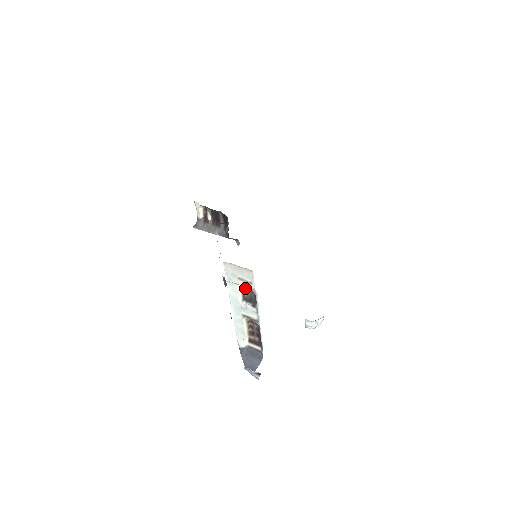
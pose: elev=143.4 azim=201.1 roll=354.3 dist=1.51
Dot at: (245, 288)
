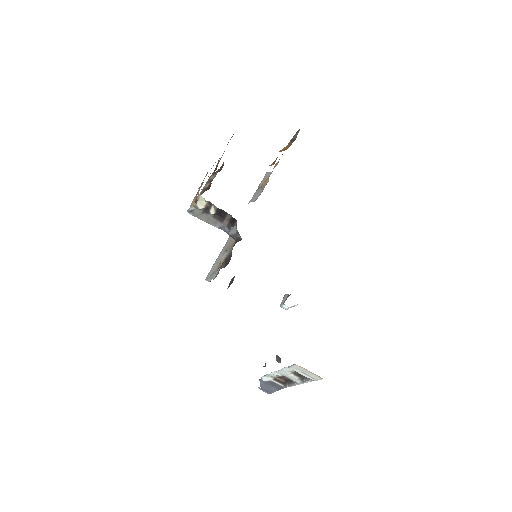
Dot at: occluded
